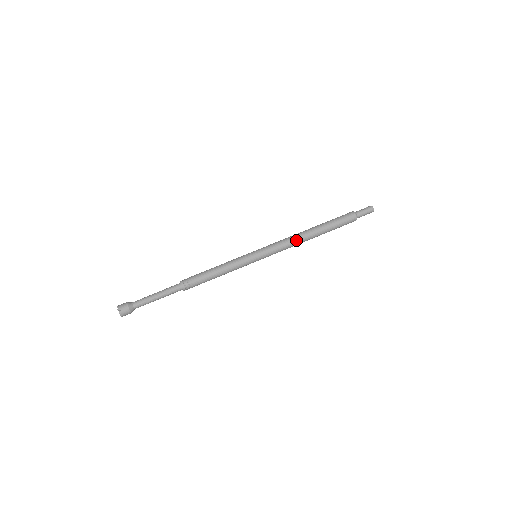
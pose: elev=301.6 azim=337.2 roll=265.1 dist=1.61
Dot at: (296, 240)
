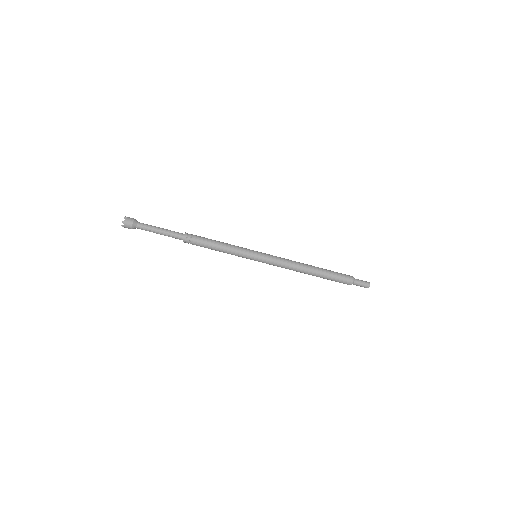
Dot at: (294, 269)
